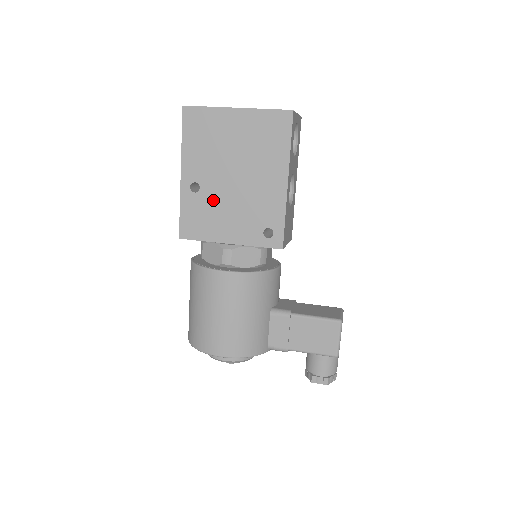
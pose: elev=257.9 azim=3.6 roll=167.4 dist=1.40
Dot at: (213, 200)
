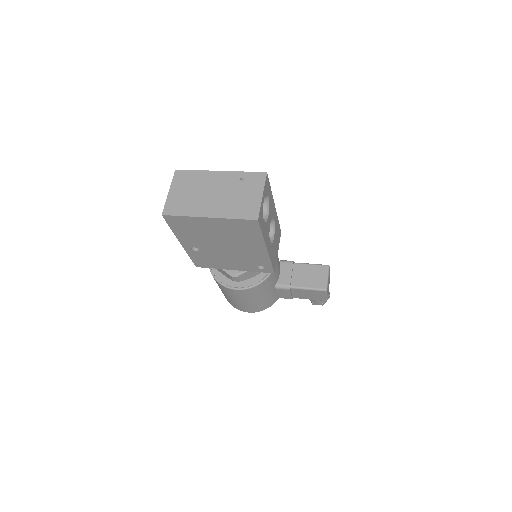
Dot at: (212, 254)
